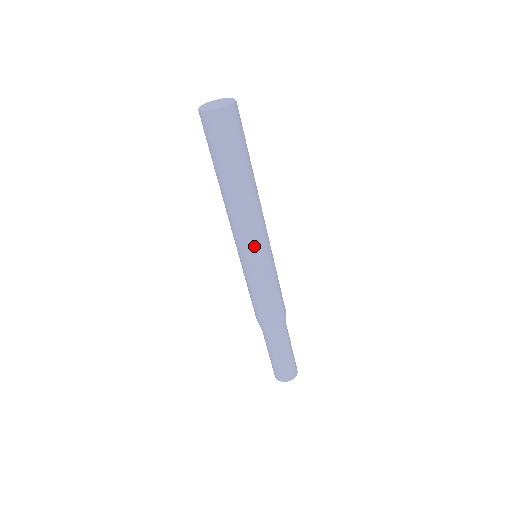
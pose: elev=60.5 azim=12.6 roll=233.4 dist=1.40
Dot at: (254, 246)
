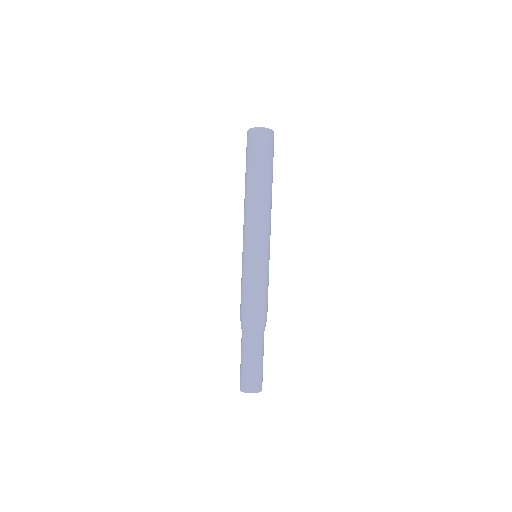
Dot at: (249, 239)
